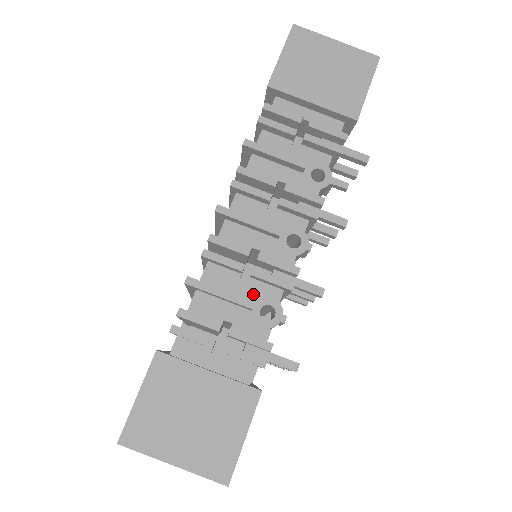
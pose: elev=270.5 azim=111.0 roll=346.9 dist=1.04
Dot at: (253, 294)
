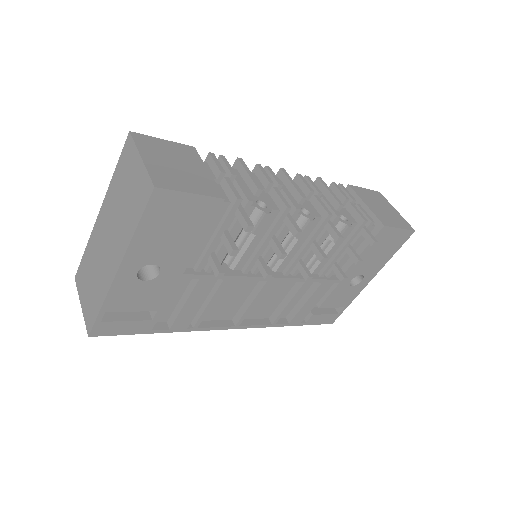
Dot at: (262, 196)
